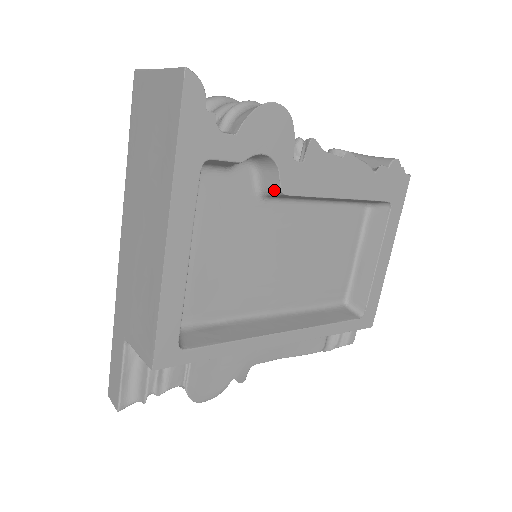
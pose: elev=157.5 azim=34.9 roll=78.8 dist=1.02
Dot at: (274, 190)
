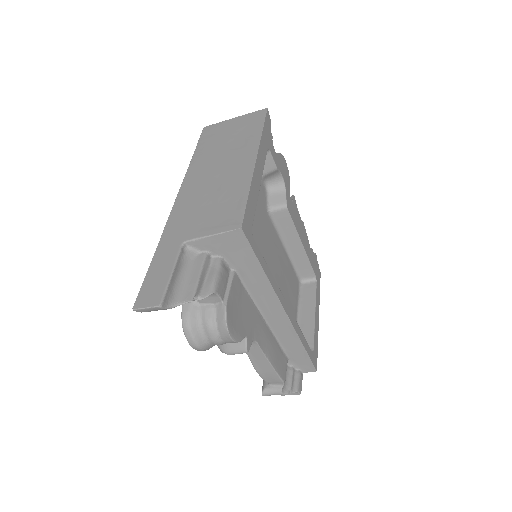
Dot at: (281, 204)
